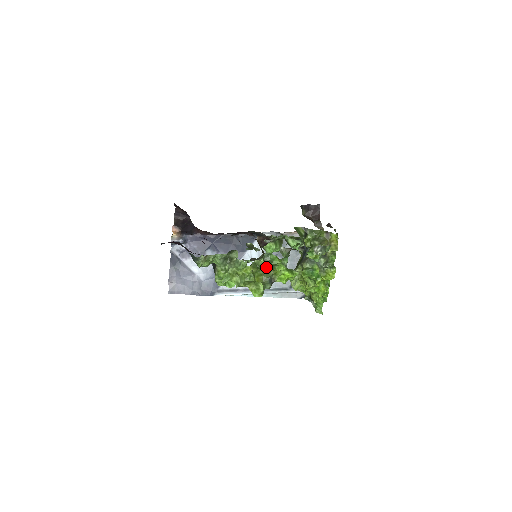
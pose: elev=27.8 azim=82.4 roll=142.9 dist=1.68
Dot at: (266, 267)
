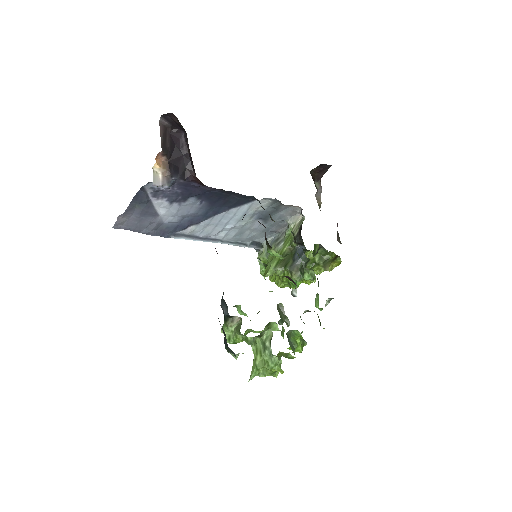
Dot at: (292, 357)
